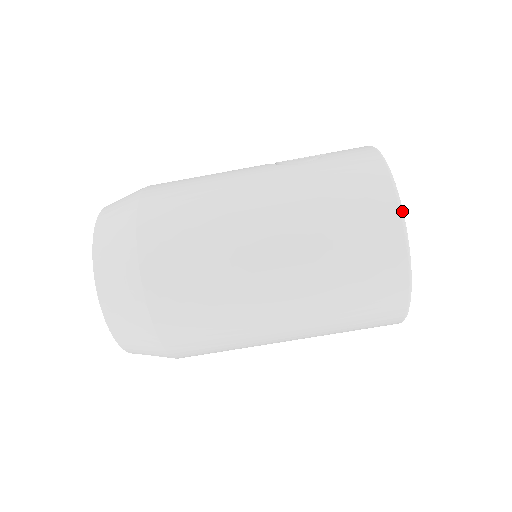
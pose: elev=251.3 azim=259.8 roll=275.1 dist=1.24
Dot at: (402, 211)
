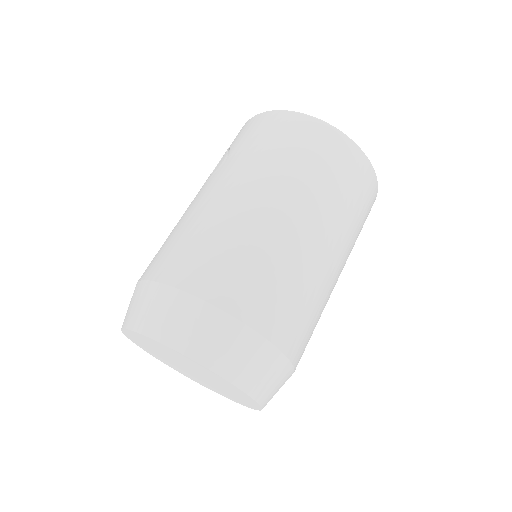
Dot at: (316, 118)
